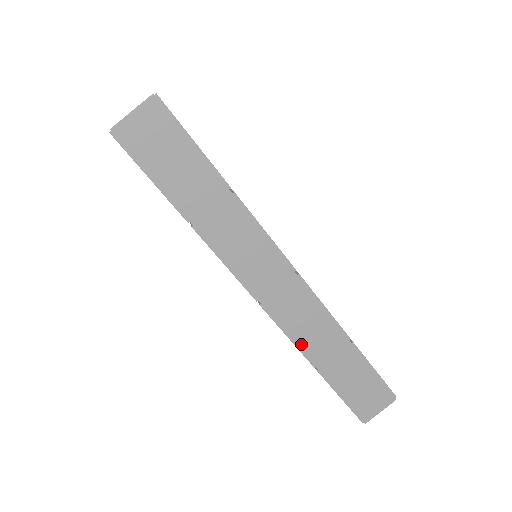
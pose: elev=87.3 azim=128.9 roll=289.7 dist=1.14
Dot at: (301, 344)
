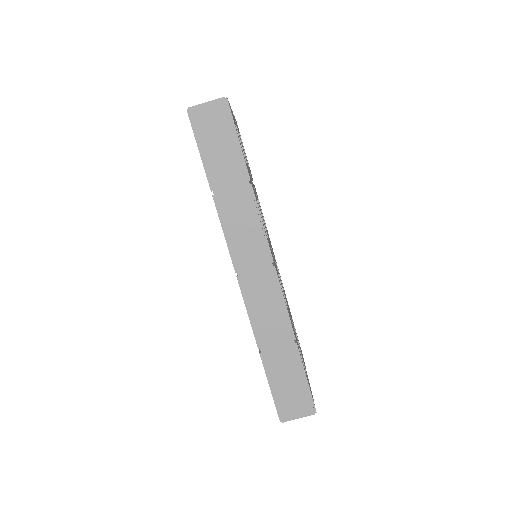
Dot at: (255, 324)
